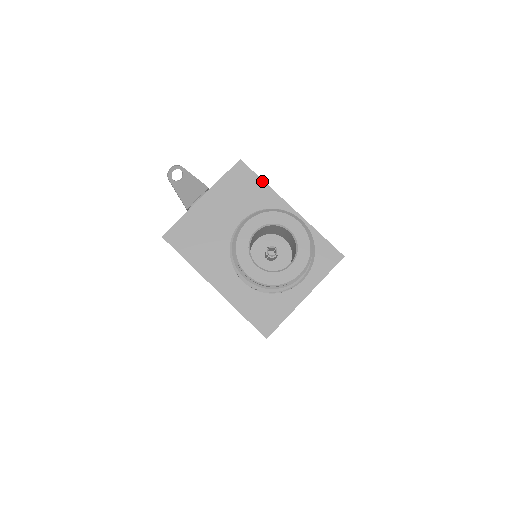
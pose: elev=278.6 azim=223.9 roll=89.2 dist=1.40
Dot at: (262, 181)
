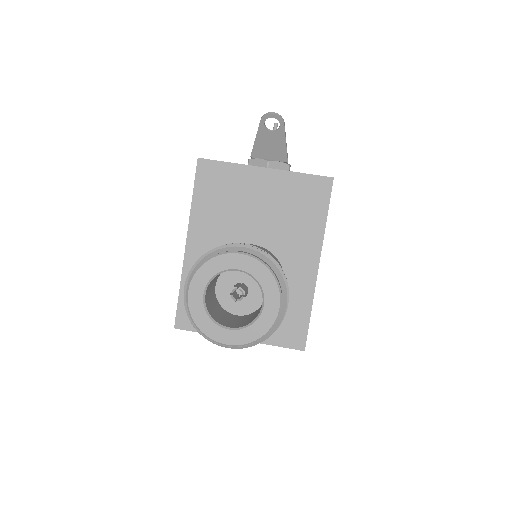
Dot at: (326, 217)
